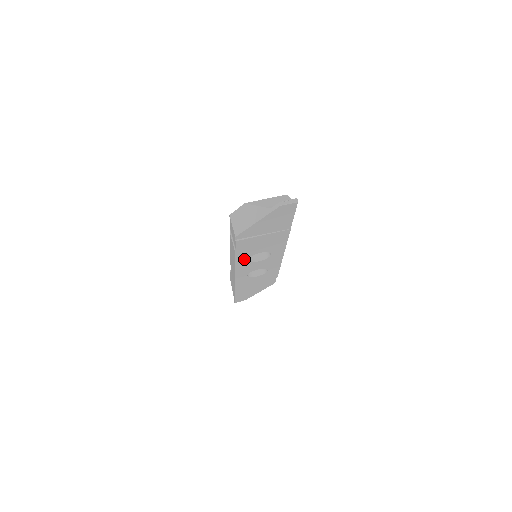
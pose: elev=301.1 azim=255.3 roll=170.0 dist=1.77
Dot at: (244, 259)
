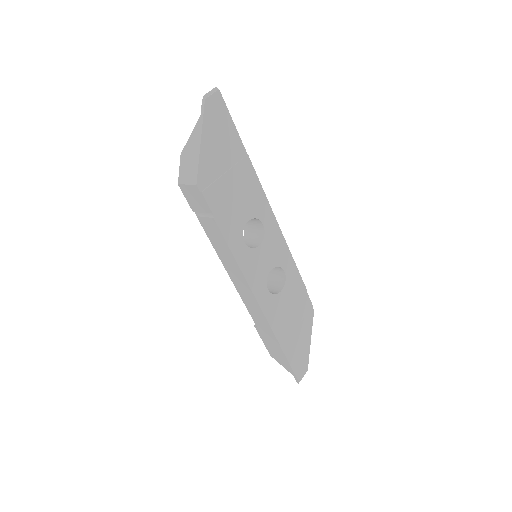
Dot at: (239, 243)
